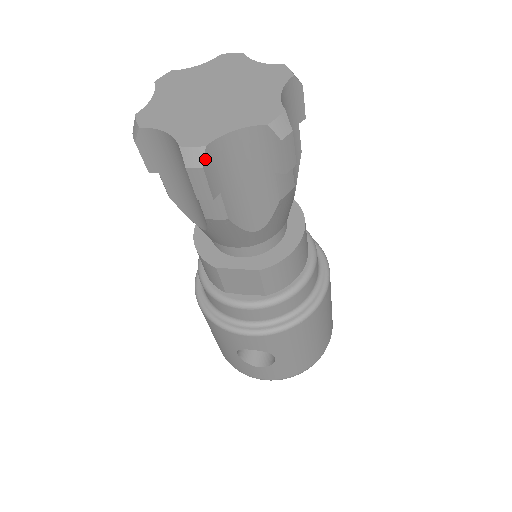
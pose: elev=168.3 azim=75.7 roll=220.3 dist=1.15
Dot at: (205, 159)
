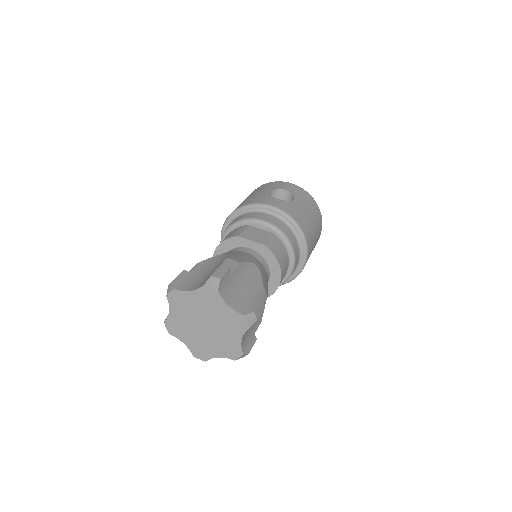
Dot at: occluded
